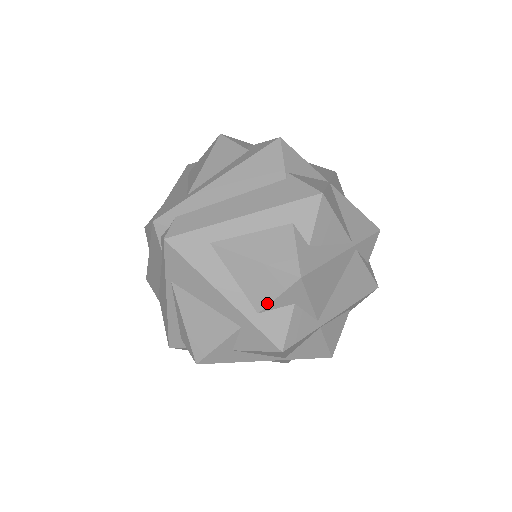
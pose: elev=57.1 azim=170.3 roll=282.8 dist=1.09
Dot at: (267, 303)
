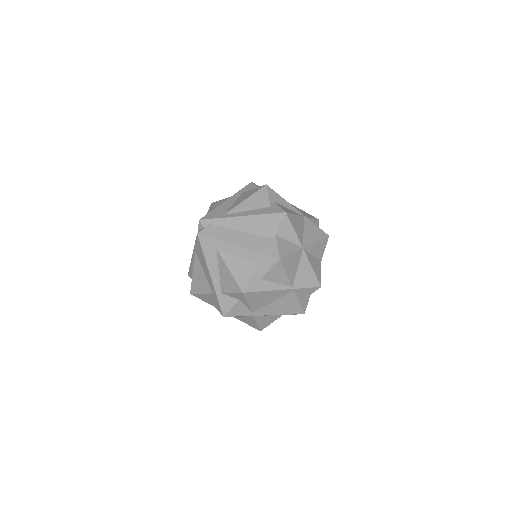
Dot at: (226, 292)
